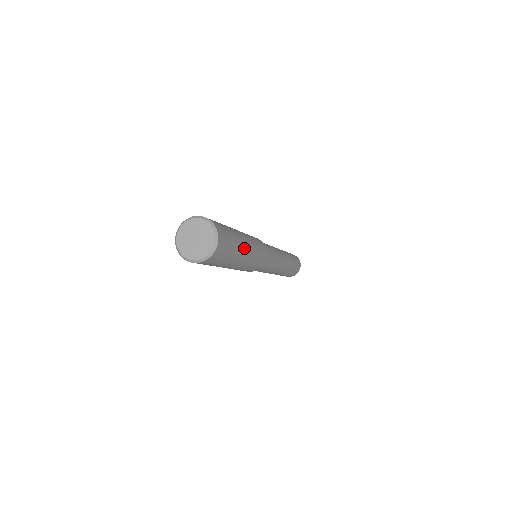
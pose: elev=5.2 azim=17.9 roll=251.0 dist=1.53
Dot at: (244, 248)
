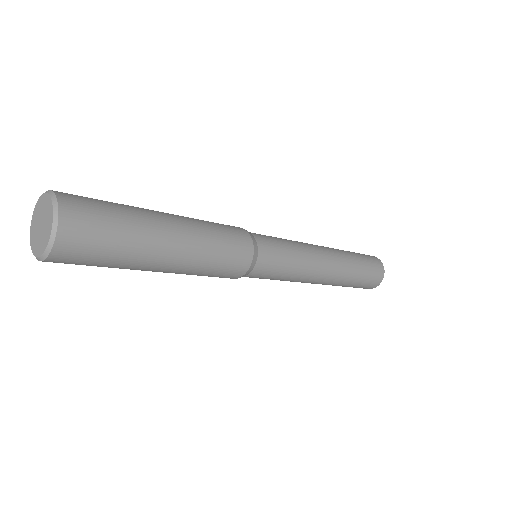
Dot at: (162, 251)
